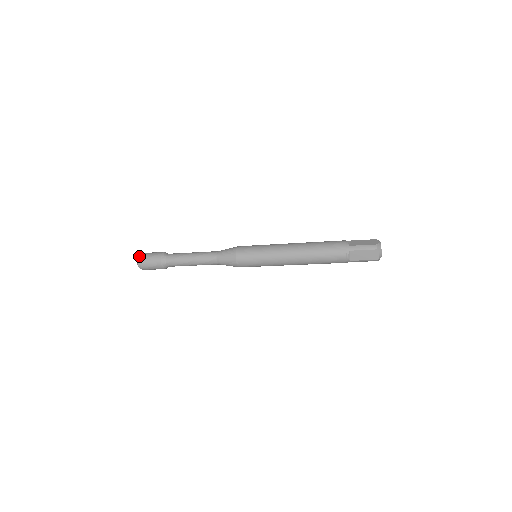
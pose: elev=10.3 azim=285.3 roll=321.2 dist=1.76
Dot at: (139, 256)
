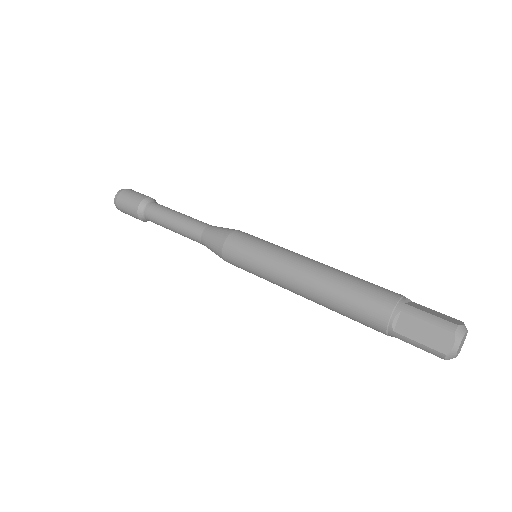
Dot at: (114, 203)
